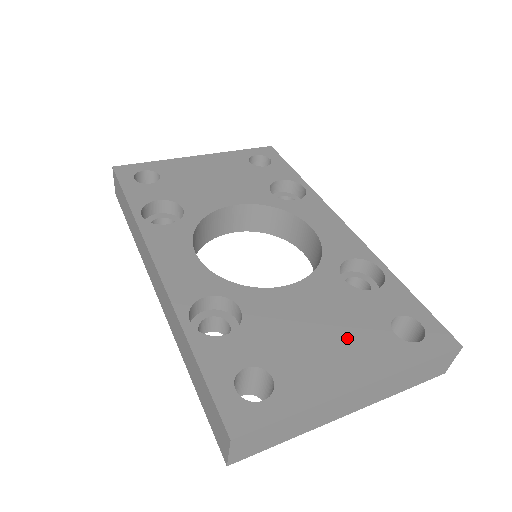
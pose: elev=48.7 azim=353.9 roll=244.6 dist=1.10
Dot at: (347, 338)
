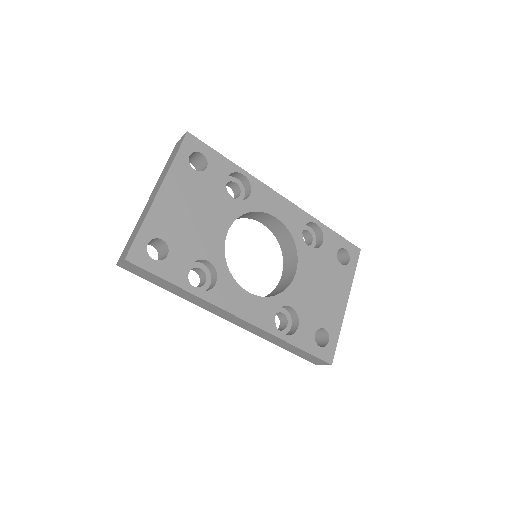
Dot at: (331, 284)
